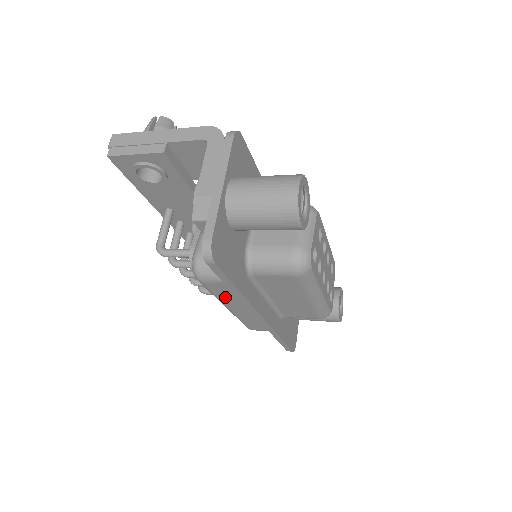
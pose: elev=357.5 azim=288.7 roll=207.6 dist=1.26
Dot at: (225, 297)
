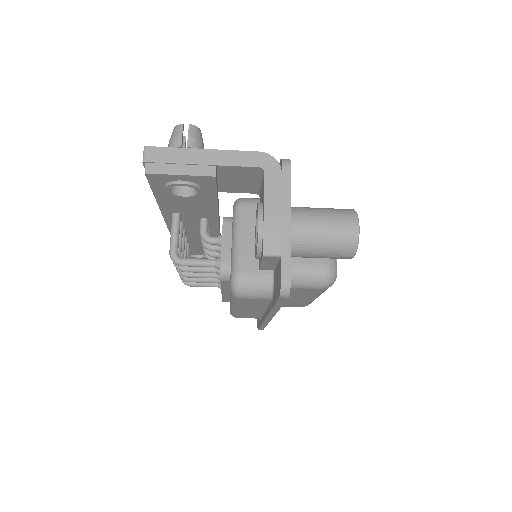
Dot at: (246, 305)
